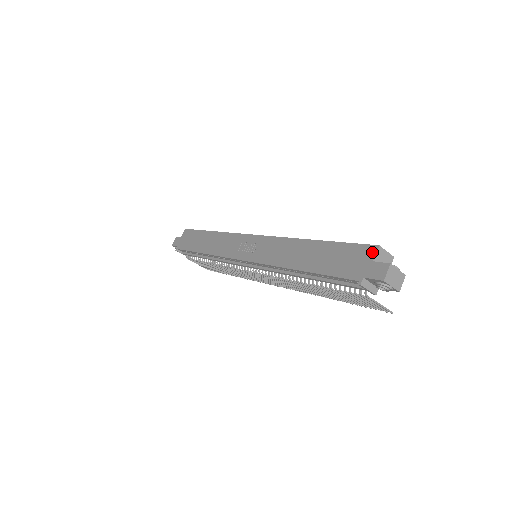
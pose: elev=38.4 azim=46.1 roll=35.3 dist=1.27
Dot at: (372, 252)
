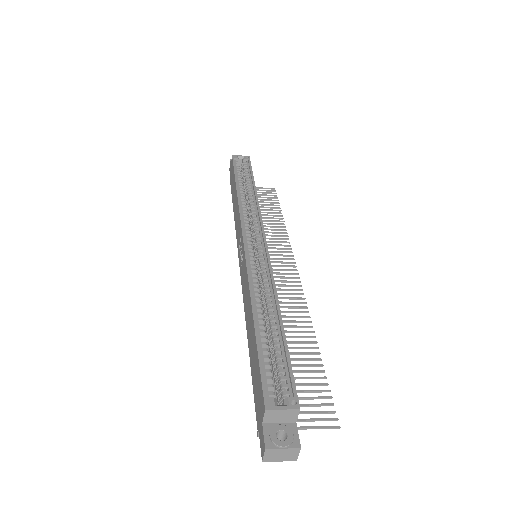
Dot at: (262, 410)
